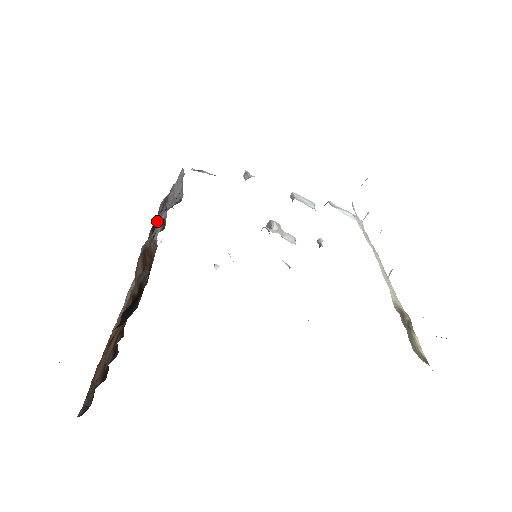
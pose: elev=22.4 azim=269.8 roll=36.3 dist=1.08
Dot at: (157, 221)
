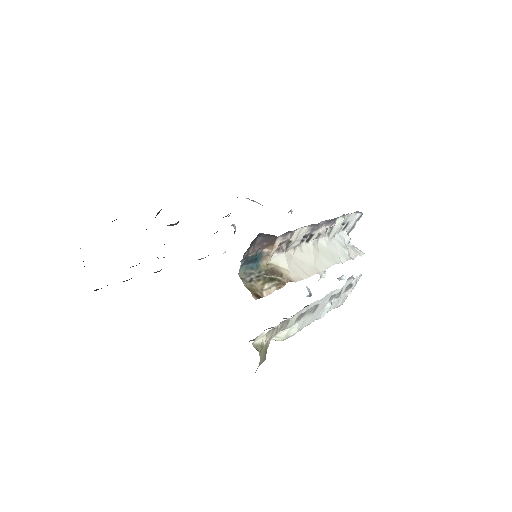
Dot at: occluded
